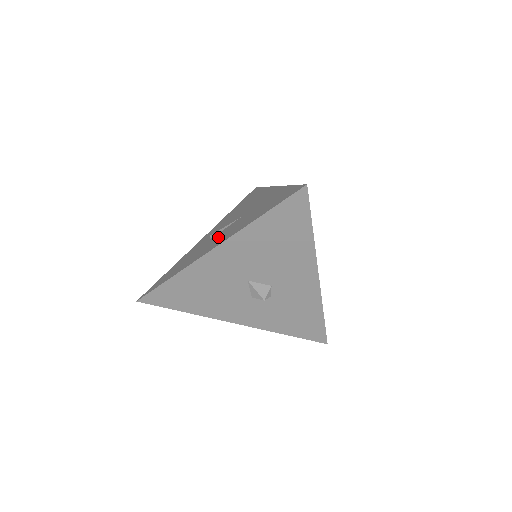
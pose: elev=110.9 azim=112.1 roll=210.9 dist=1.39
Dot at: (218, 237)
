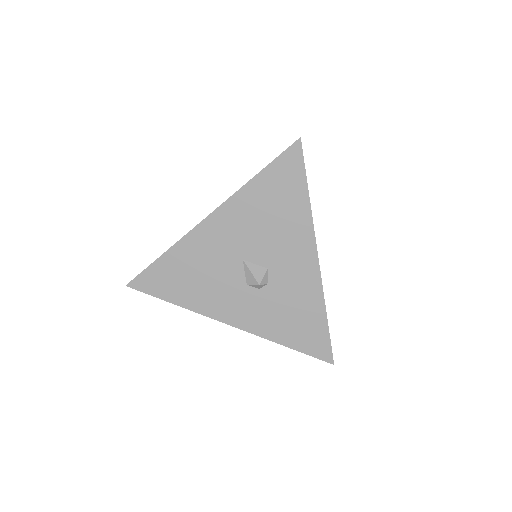
Dot at: occluded
